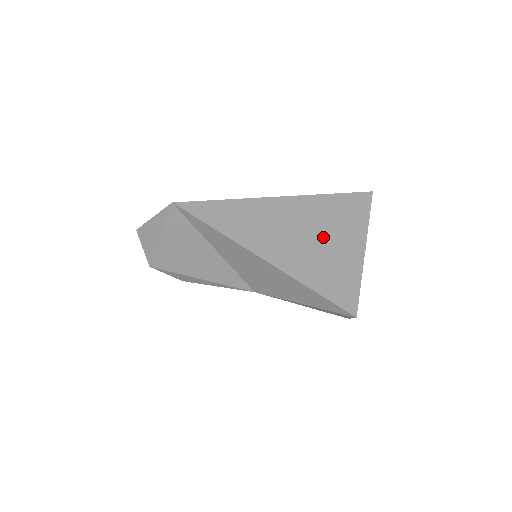
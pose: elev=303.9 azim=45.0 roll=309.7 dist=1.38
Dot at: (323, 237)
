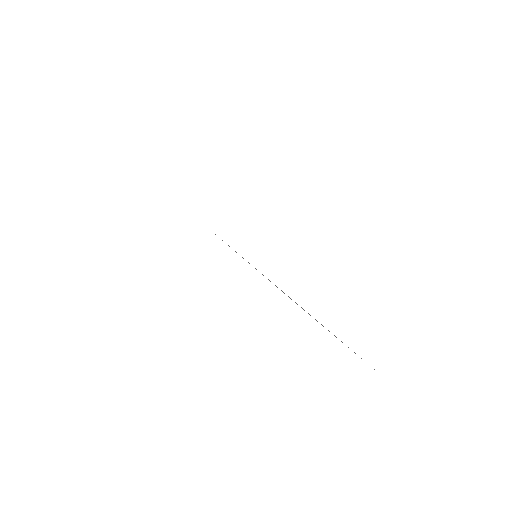
Dot at: occluded
